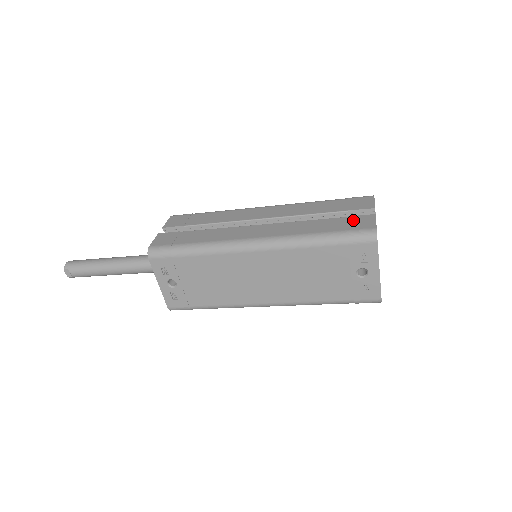
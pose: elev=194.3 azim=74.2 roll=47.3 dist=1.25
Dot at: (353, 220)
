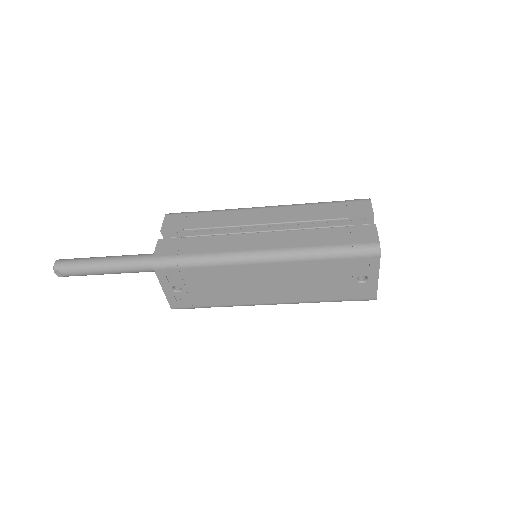
Dot at: (356, 231)
